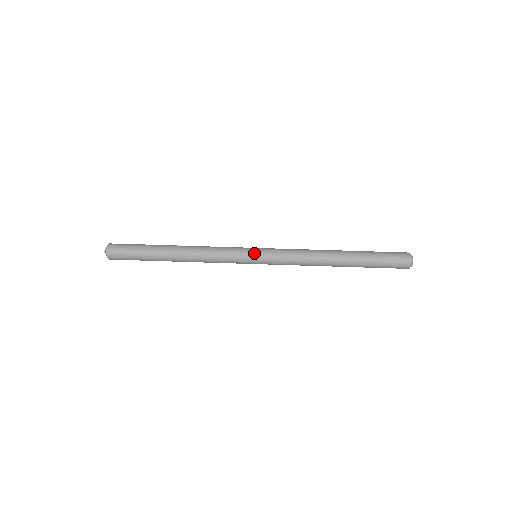
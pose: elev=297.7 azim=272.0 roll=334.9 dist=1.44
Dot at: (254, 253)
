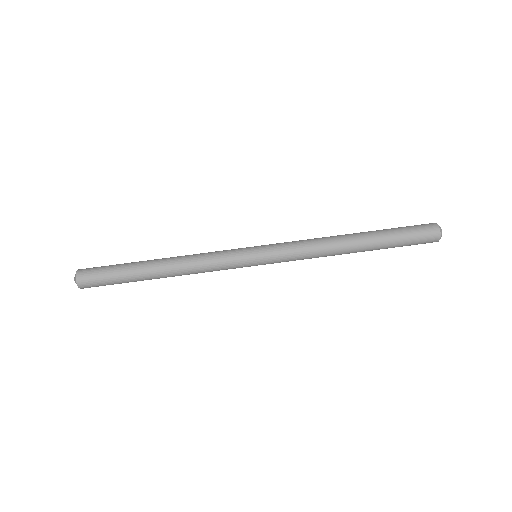
Dot at: (255, 265)
